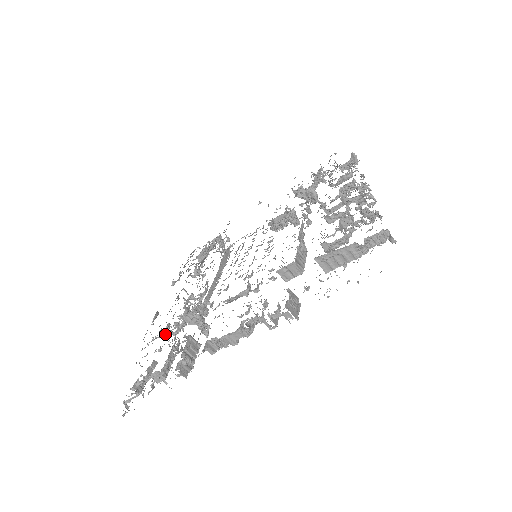
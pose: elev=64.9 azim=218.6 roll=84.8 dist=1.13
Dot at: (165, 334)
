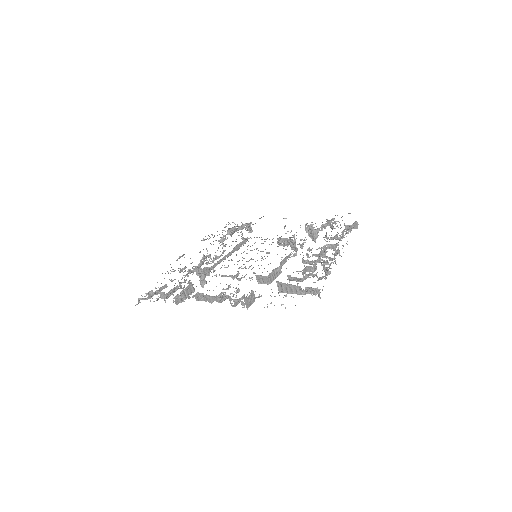
Dot at: (180, 272)
